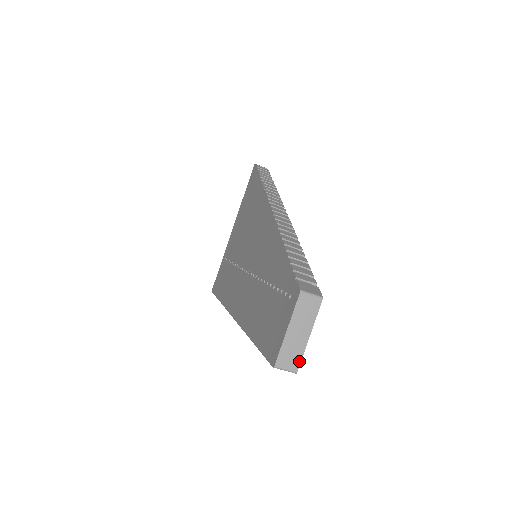
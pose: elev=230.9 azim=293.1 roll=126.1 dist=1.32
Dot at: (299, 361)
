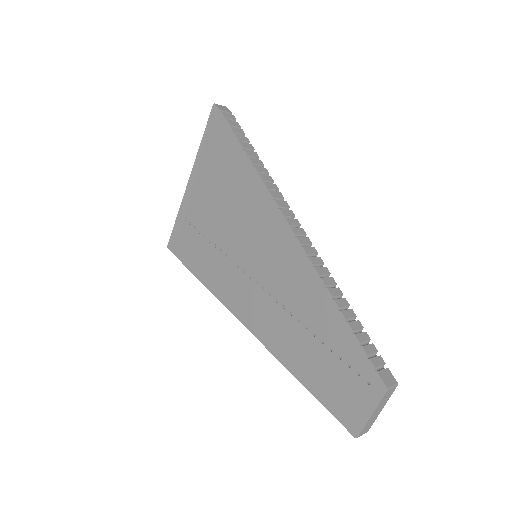
Dot at: occluded
